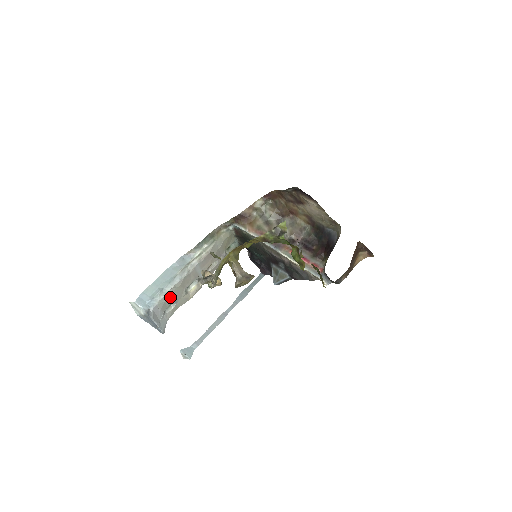
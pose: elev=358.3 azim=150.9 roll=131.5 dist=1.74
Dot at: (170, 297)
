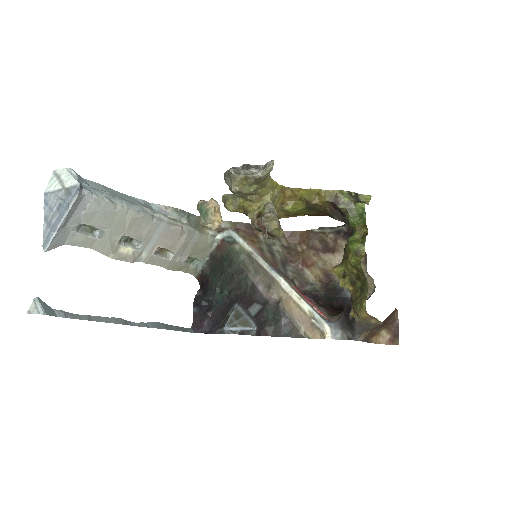
Dot at: (109, 215)
